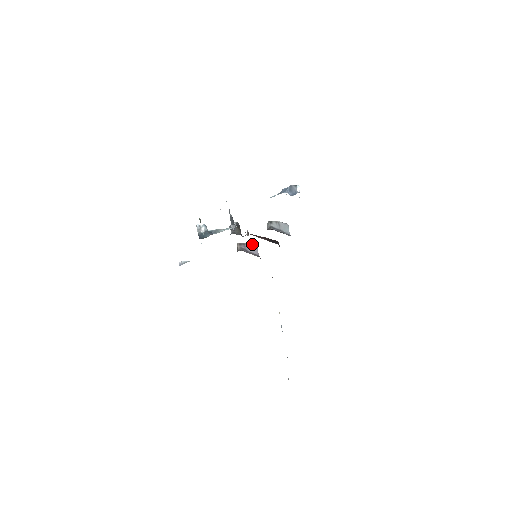
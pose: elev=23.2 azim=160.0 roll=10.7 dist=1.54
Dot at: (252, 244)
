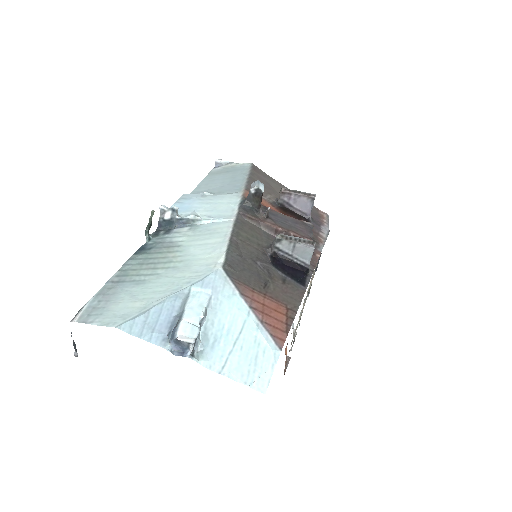
Dot at: (305, 197)
